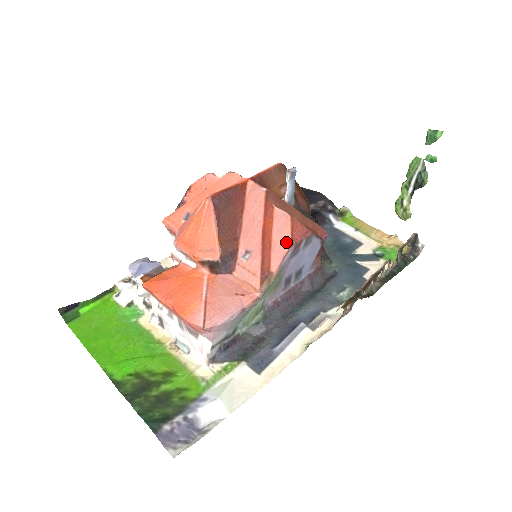
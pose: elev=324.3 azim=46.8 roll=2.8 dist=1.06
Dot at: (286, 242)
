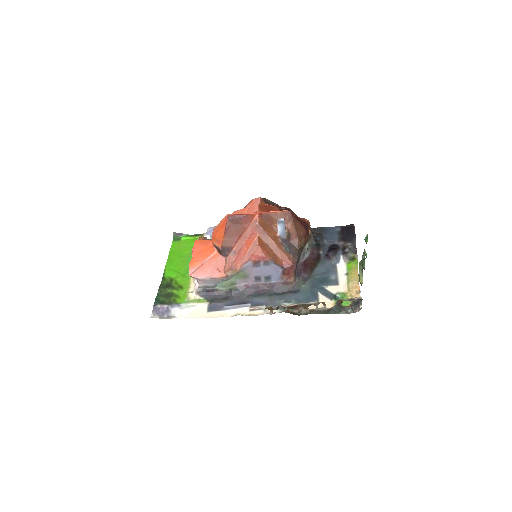
Dot at: (248, 257)
